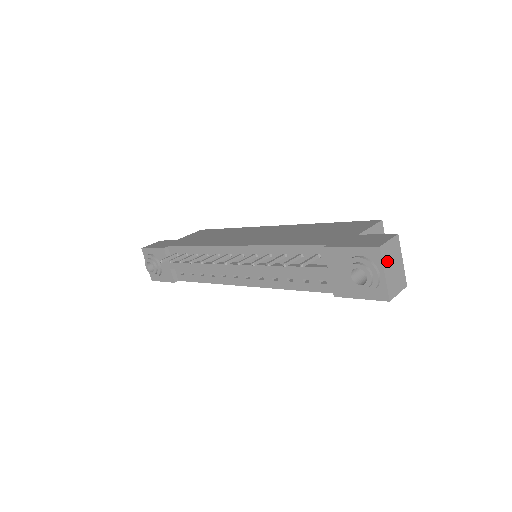
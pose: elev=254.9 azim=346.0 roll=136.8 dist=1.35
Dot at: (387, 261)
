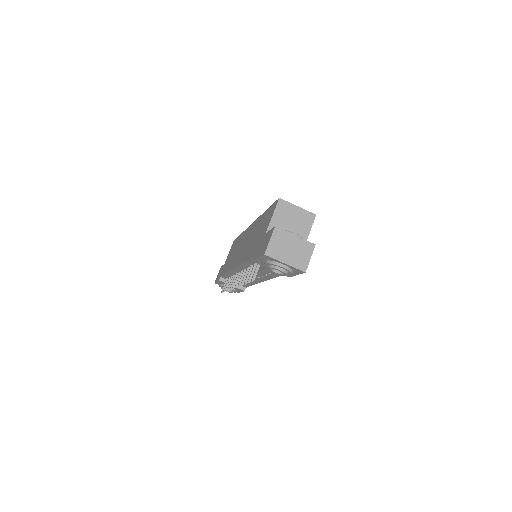
Dot at: (280, 254)
